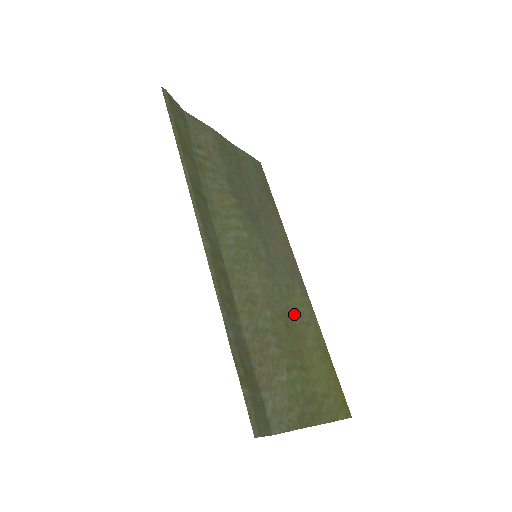
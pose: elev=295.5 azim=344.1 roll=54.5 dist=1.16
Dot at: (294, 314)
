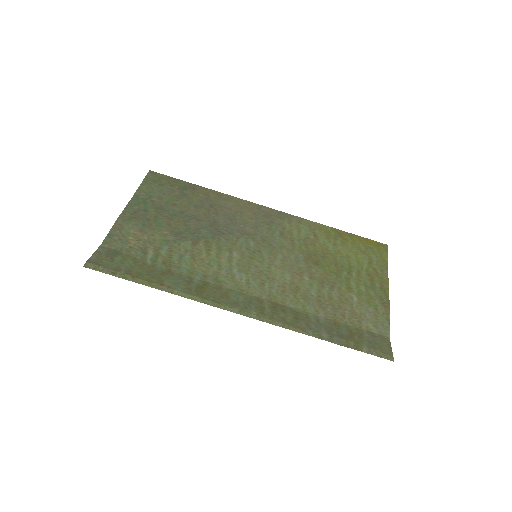
Dot at: (306, 246)
